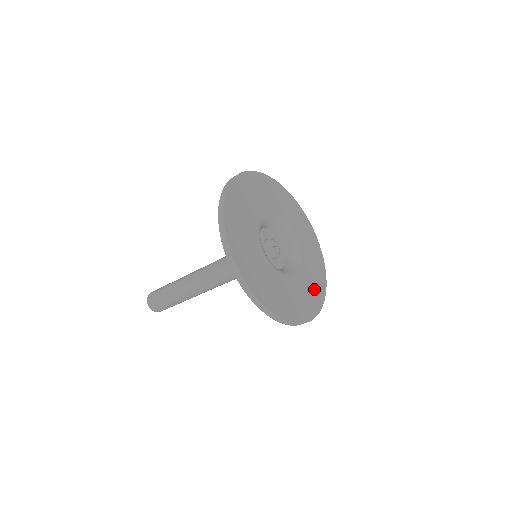
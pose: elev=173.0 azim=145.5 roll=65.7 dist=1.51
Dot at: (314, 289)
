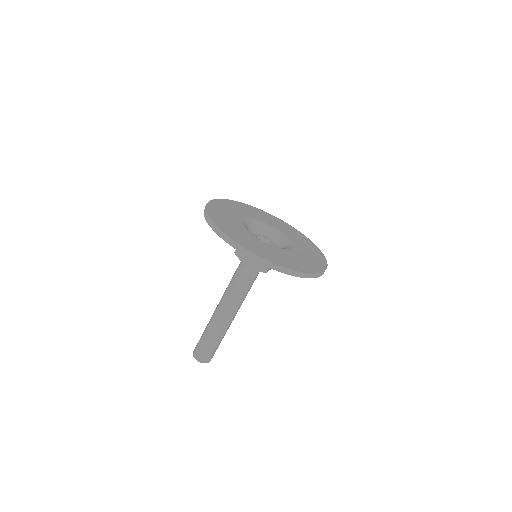
Dot at: (311, 251)
